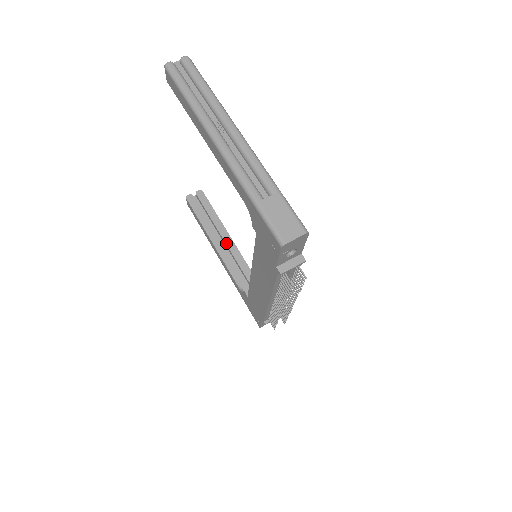
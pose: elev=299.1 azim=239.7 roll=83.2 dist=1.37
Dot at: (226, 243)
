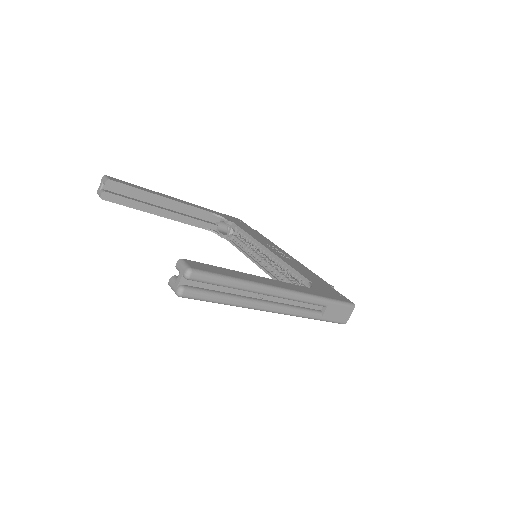
Dot at: (172, 207)
